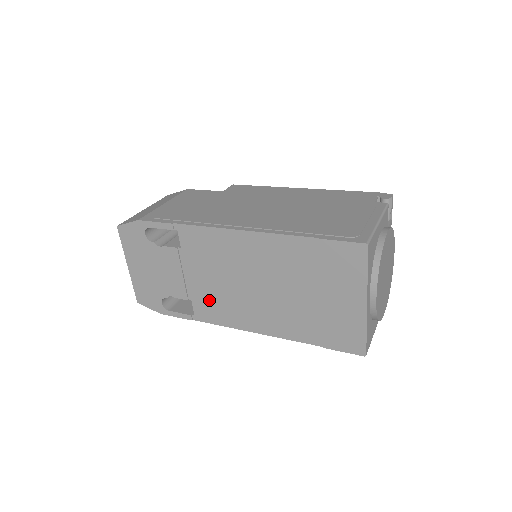
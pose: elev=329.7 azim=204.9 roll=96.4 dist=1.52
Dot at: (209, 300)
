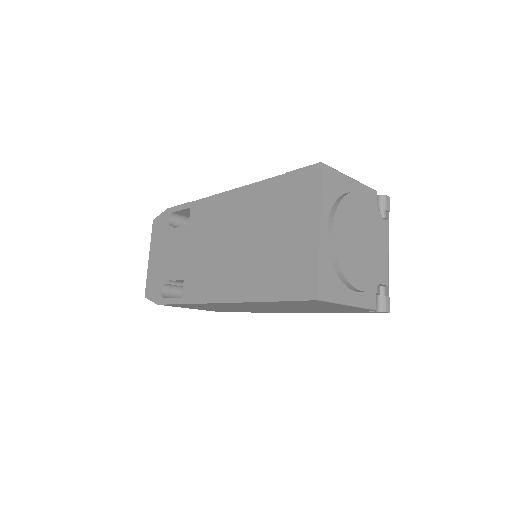
Dot at: (197, 275)
